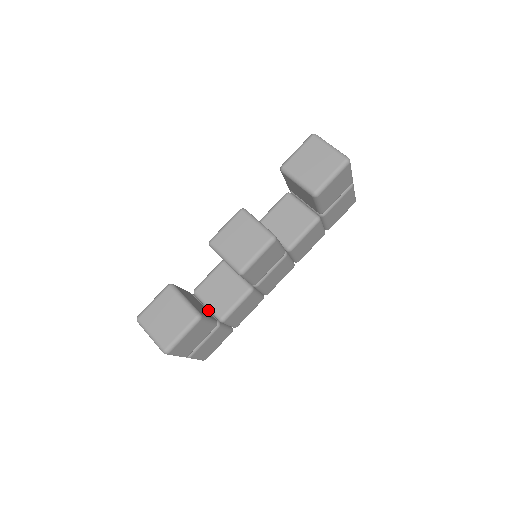
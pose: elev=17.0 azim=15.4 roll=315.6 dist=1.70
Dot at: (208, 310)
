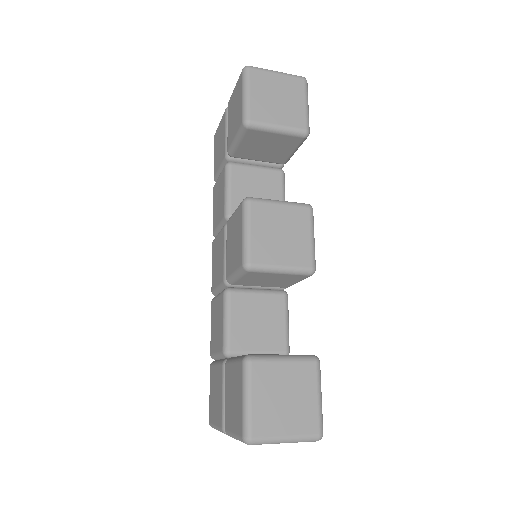
Dot at: occluded
